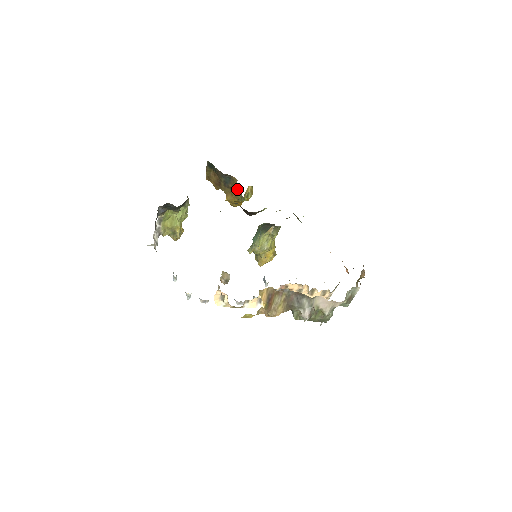
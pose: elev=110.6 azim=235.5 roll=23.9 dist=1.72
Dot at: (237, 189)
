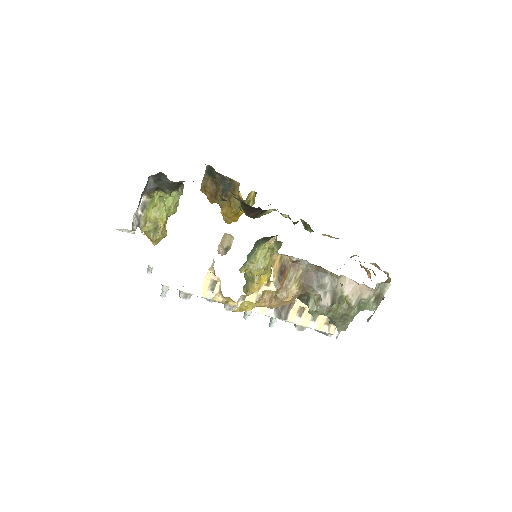
Dot at: (238, 194)
